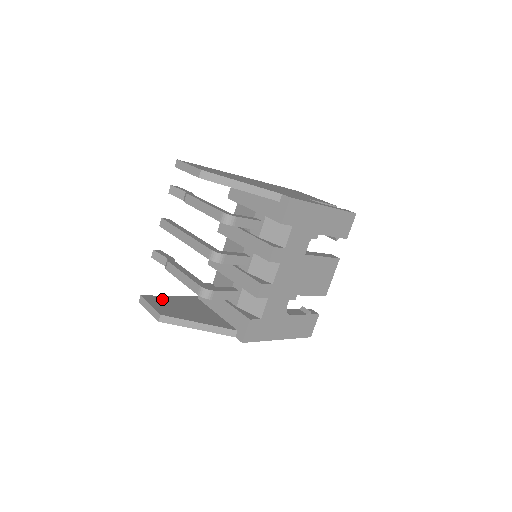
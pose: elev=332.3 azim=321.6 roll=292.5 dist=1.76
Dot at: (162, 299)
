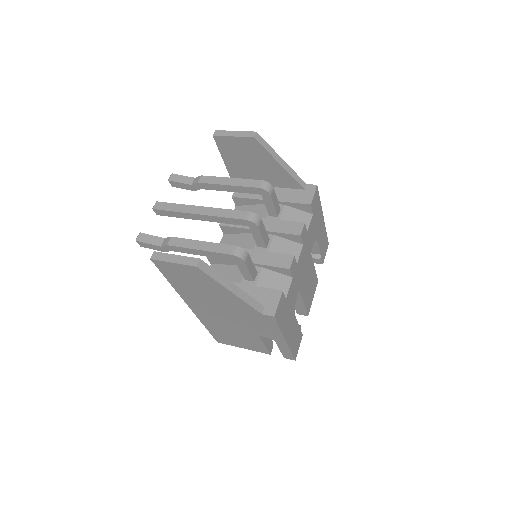
Dot at: occluded
